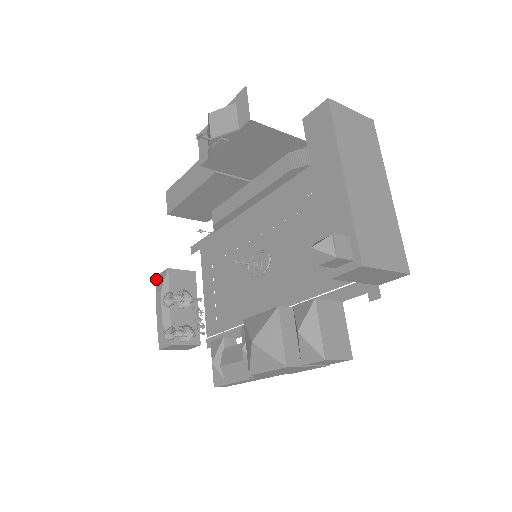
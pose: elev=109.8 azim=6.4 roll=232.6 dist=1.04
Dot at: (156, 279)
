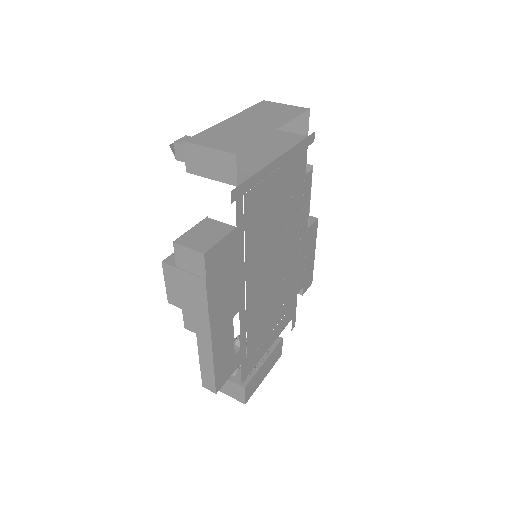
Dot at: occluded
